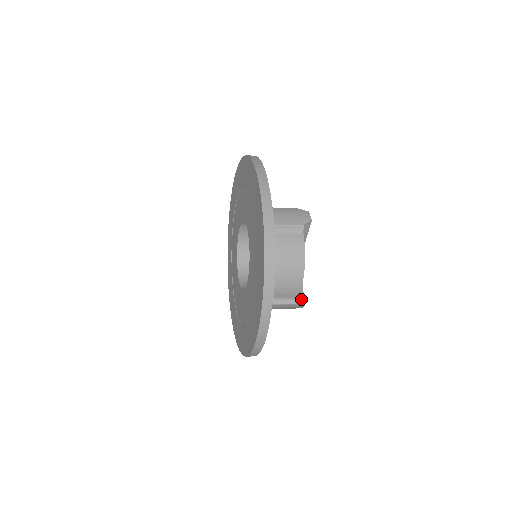
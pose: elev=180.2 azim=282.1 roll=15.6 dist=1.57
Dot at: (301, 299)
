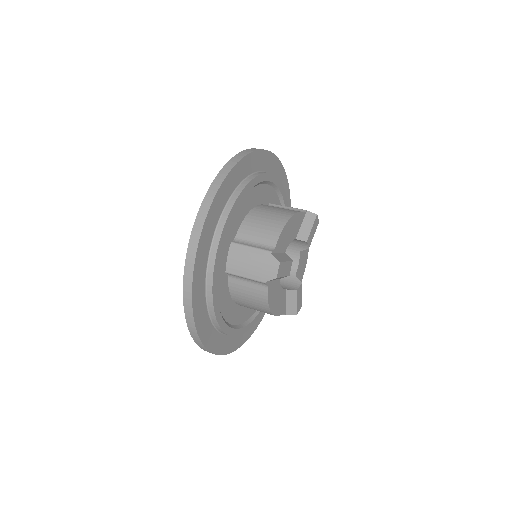
Dot at: (292, 310)
